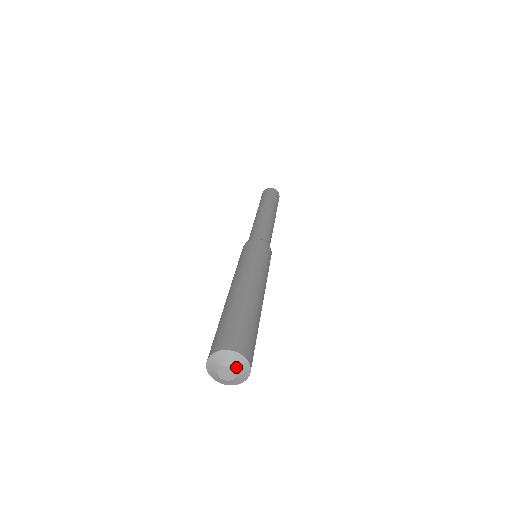
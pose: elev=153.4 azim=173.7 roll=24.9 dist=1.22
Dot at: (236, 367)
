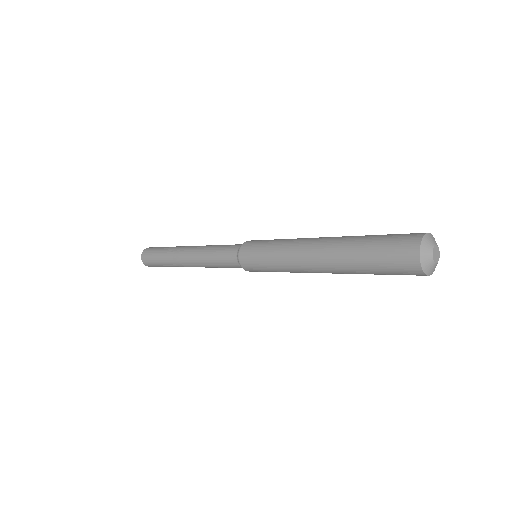
Dot at: occluded
